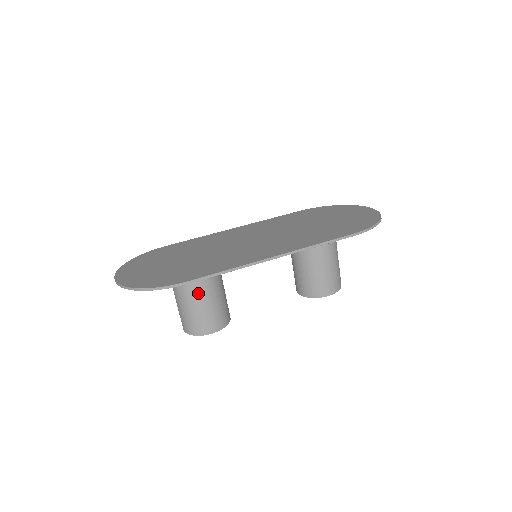
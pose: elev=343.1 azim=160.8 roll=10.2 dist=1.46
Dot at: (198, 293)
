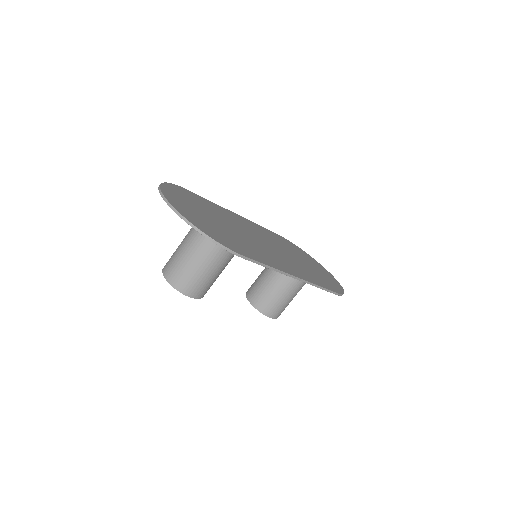
Dot at: (216, 261)
